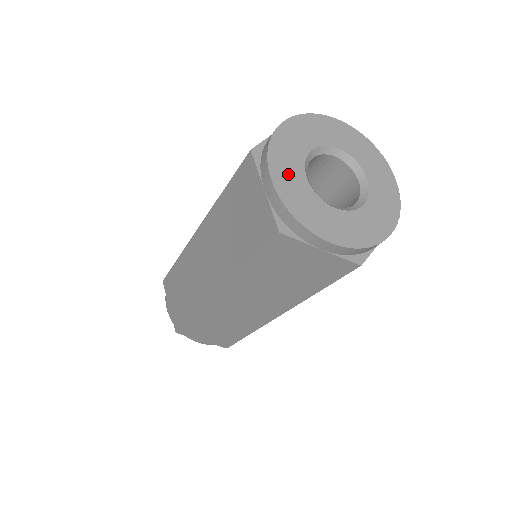
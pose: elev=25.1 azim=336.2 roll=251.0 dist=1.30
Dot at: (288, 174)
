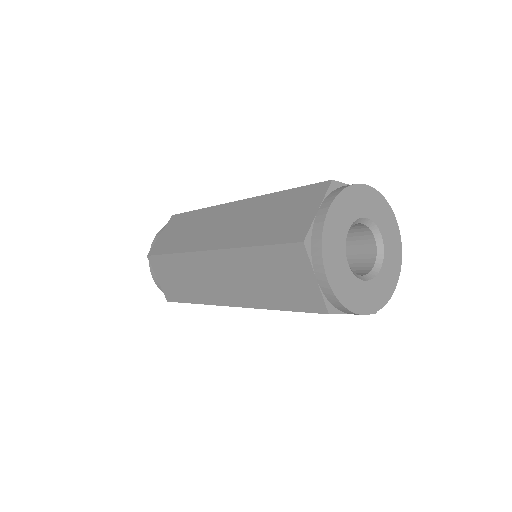
Dot at: (336, 265)
